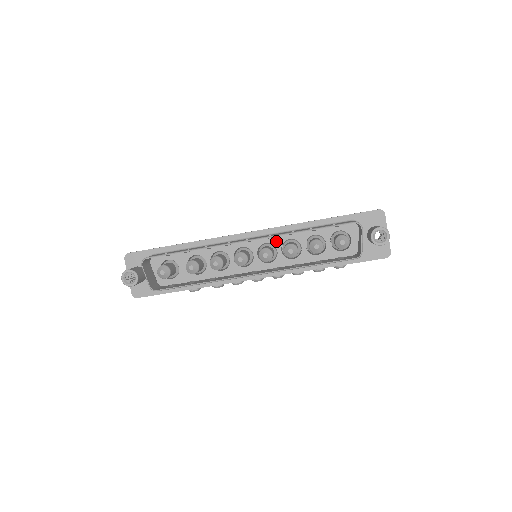
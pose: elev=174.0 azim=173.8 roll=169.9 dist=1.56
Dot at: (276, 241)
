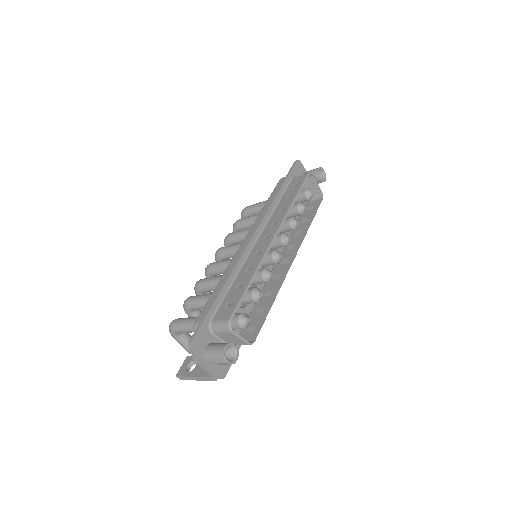
Dot at: occluded
